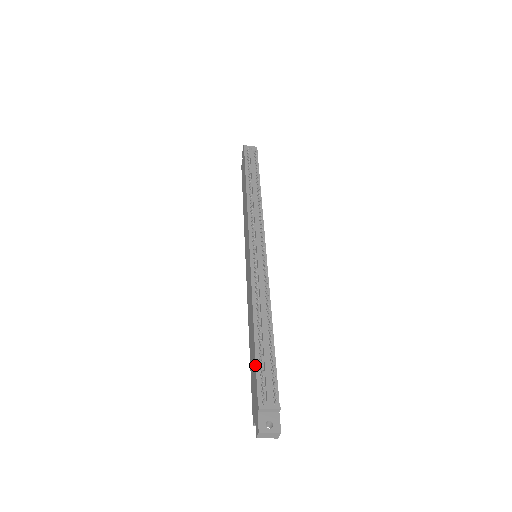
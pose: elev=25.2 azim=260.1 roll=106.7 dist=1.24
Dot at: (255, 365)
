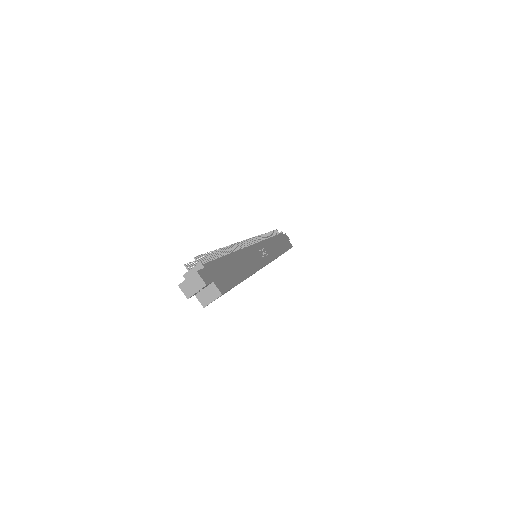
Dot at: occluded
